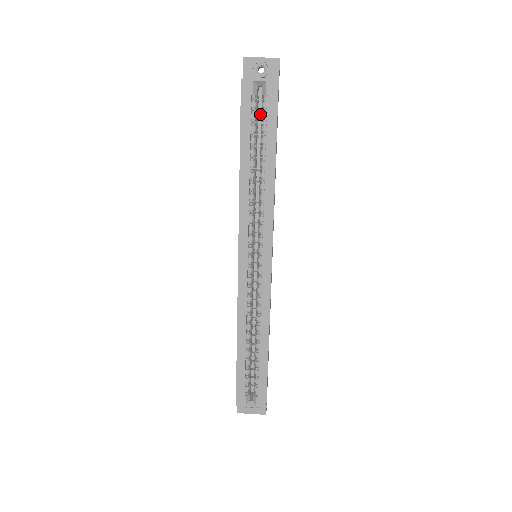
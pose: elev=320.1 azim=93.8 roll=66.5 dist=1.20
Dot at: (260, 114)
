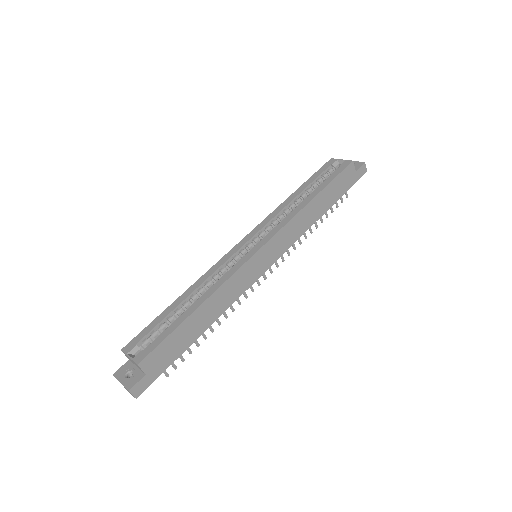
Dot at: occluded
